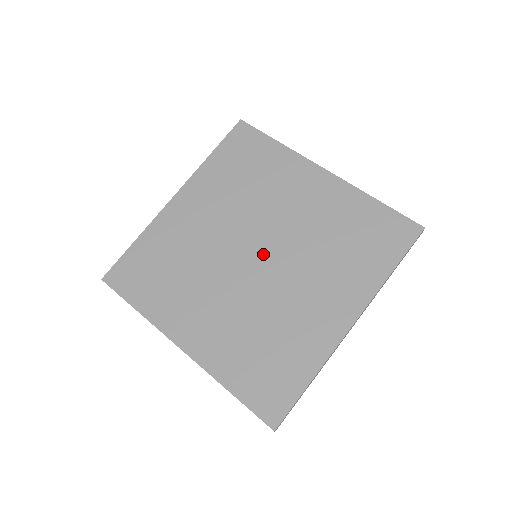
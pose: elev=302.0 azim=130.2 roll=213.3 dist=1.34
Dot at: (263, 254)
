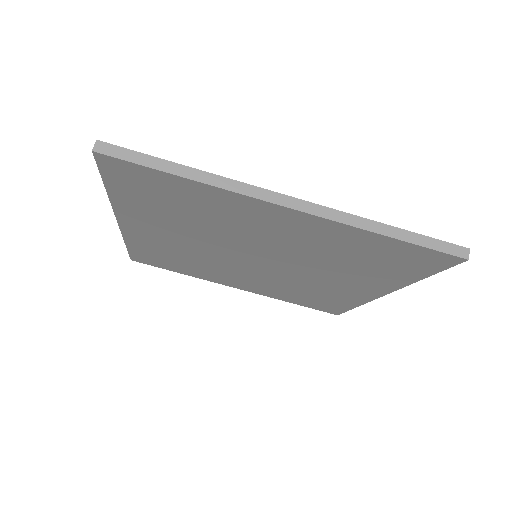
Dot at: (263, 261)
